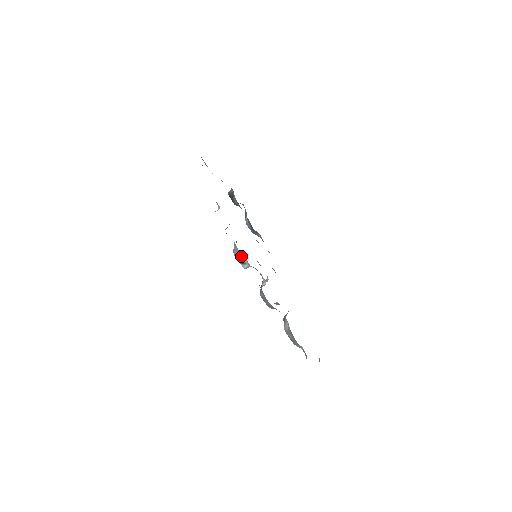
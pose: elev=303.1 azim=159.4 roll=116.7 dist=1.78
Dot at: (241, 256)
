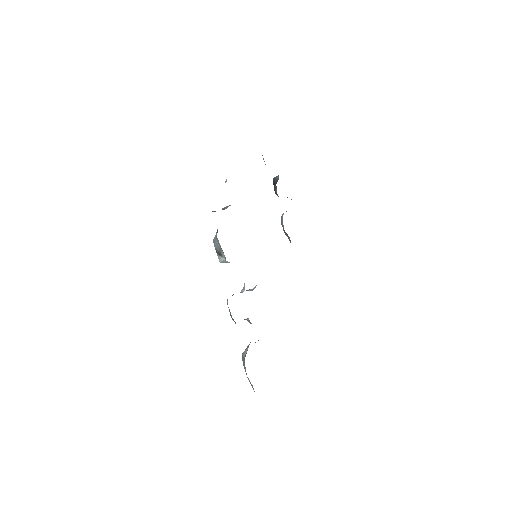
Dot at: (219, 244)
